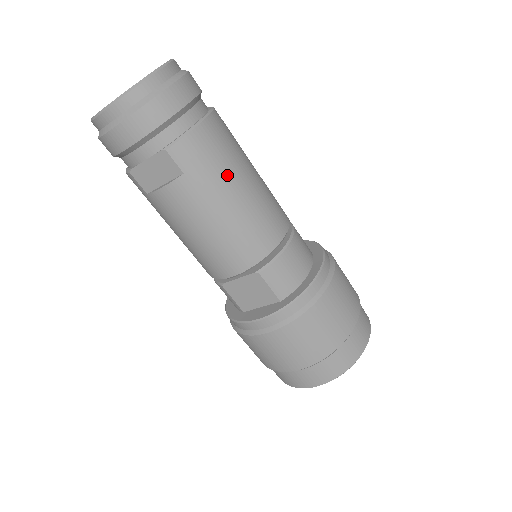
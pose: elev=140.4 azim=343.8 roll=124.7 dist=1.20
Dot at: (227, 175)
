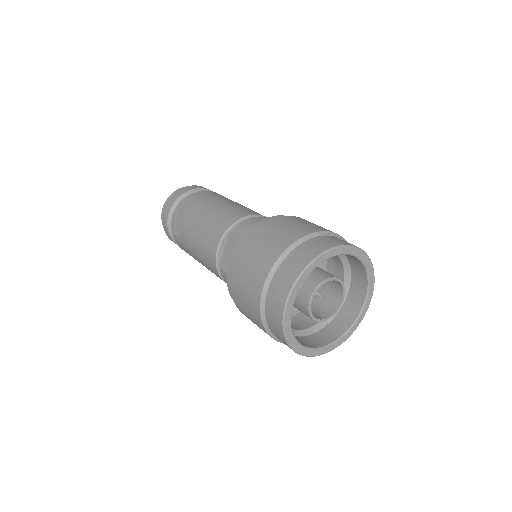
Dot at: (213, 200)
